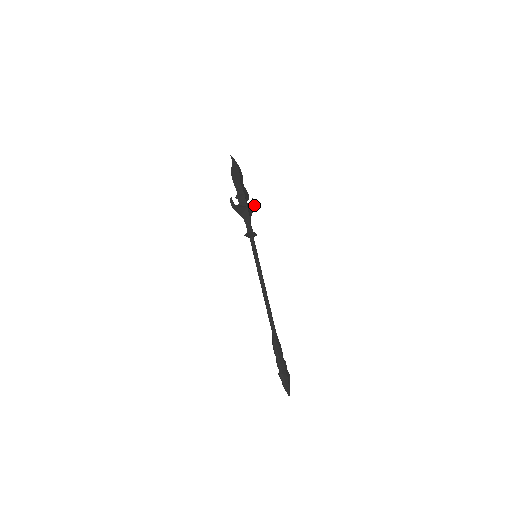
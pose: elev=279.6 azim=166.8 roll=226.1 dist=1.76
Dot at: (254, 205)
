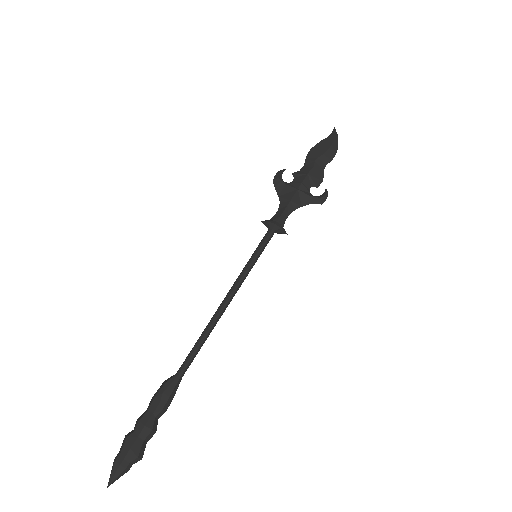
Dot at: (319, 197)
